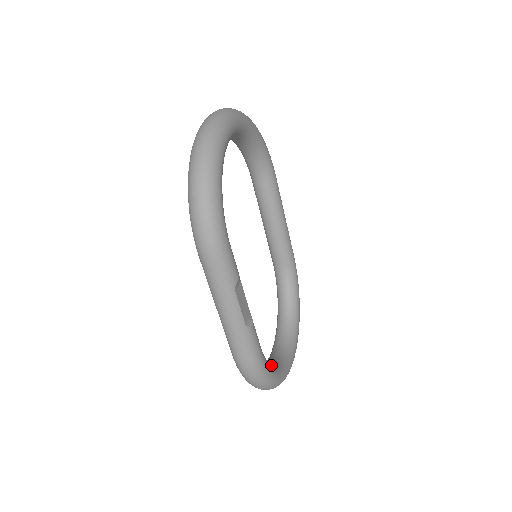
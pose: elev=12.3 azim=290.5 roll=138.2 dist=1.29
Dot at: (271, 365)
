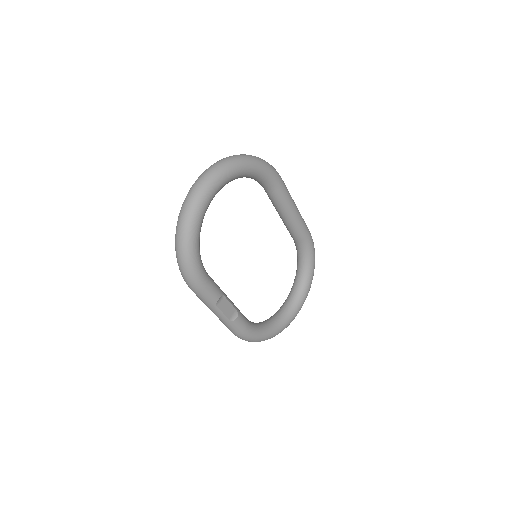
Dot at: (265, 328)
